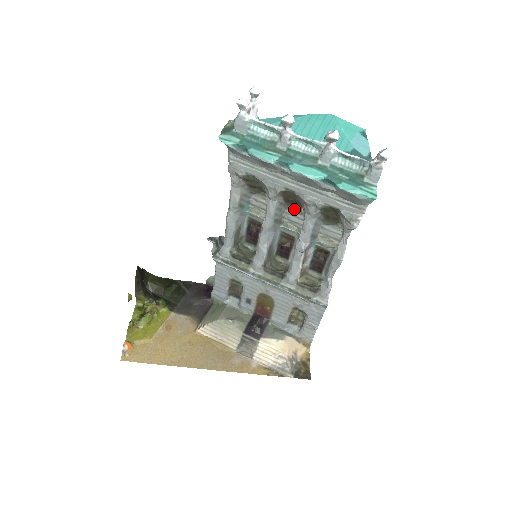
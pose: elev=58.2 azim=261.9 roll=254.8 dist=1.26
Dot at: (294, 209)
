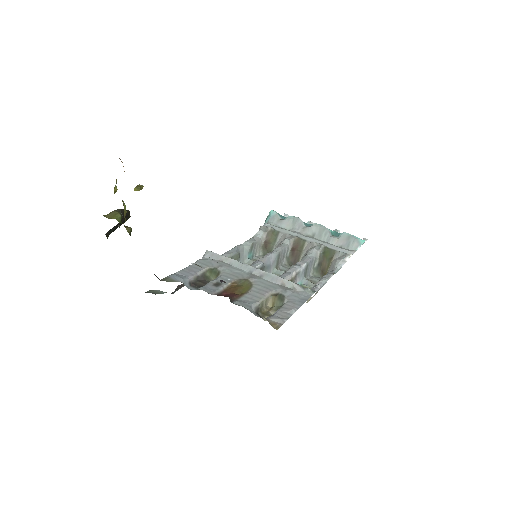
Dot at: (290, 266)
